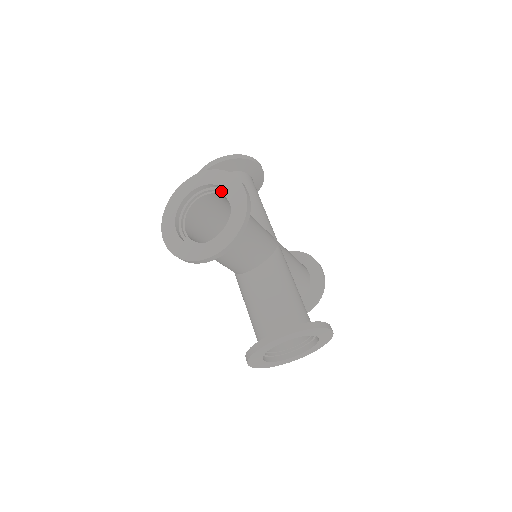
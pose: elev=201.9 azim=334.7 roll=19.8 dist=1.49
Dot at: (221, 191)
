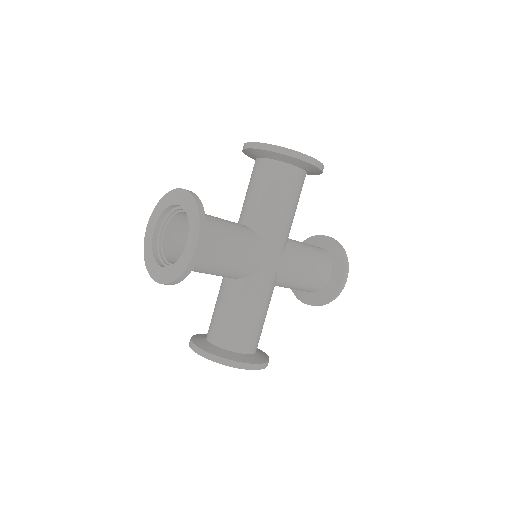
Dot at: occluded
